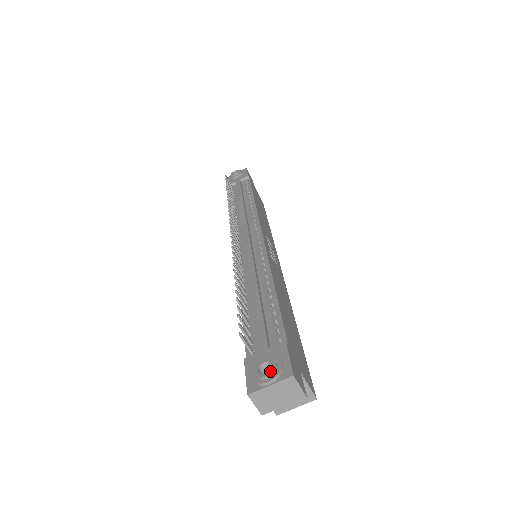
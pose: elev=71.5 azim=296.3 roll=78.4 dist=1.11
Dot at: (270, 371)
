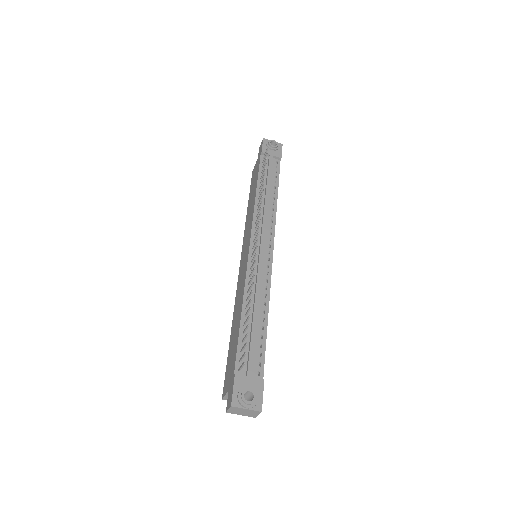
Dot at: (251, 402)
